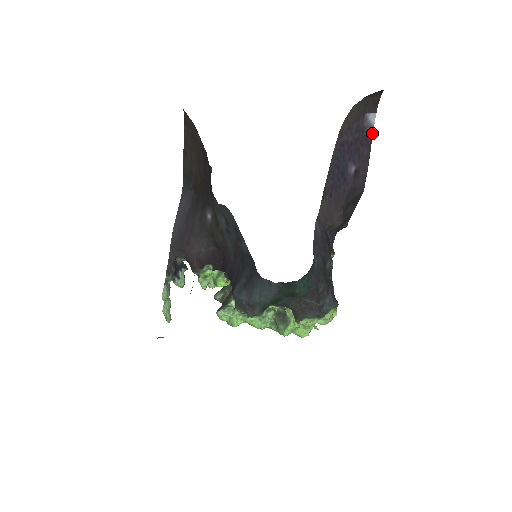
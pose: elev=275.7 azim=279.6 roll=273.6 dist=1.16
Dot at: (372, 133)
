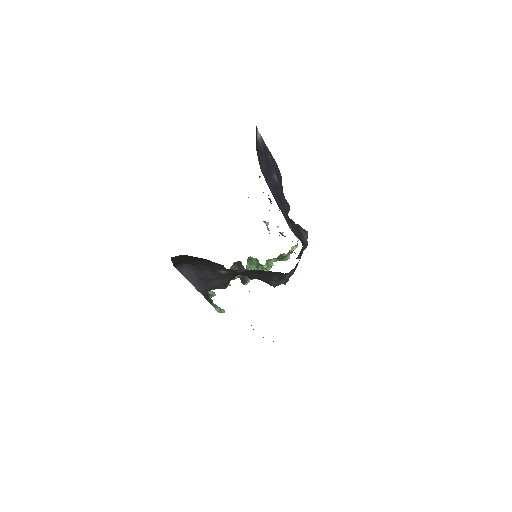
Dot at: (263, 141)
